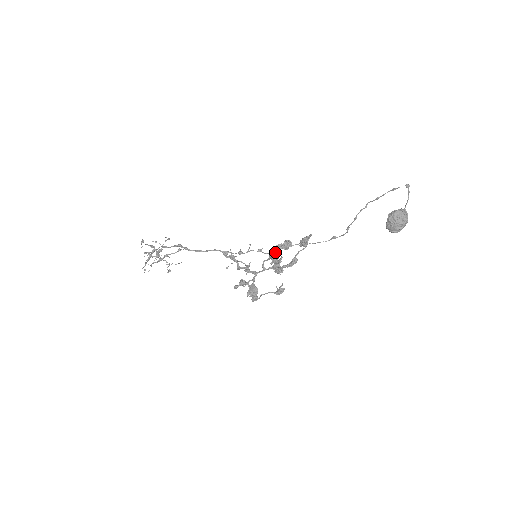
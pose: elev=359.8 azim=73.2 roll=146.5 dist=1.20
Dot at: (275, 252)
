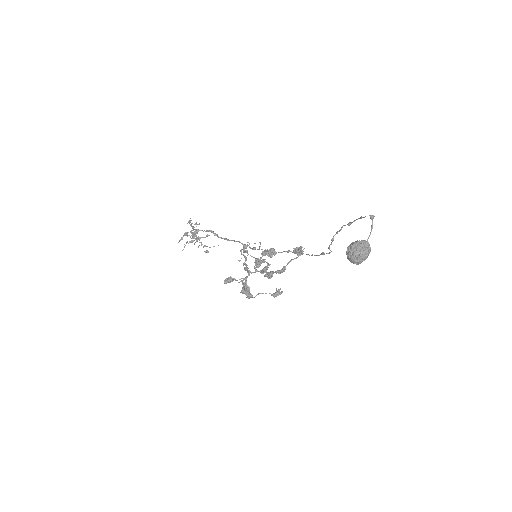
Dot at: occluded
